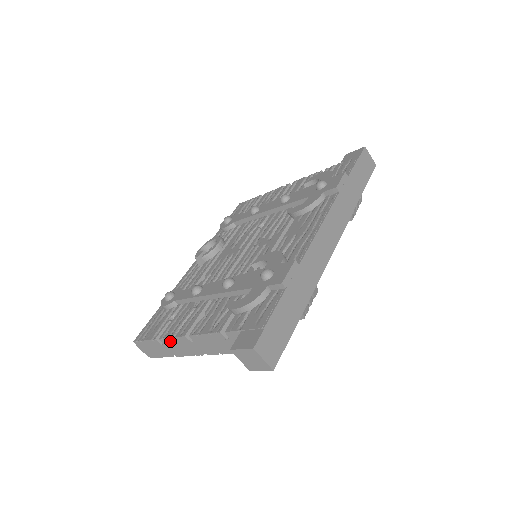
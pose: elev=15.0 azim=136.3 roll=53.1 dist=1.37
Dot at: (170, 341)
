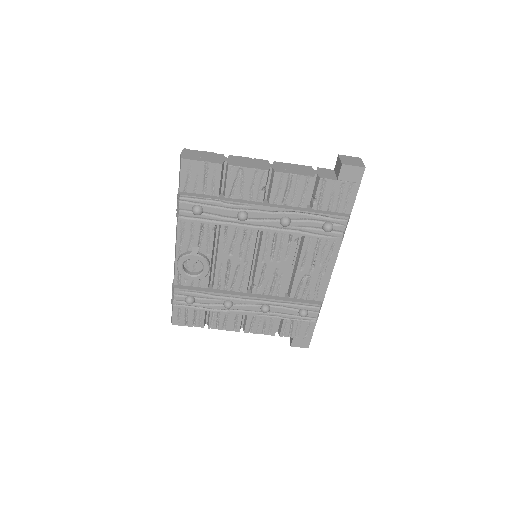
Dot at: (243, 158)
